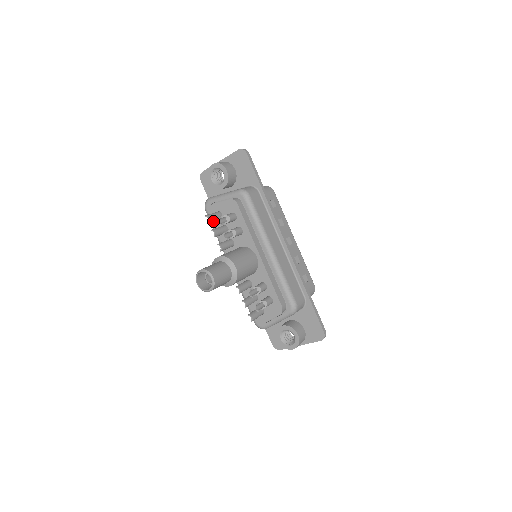
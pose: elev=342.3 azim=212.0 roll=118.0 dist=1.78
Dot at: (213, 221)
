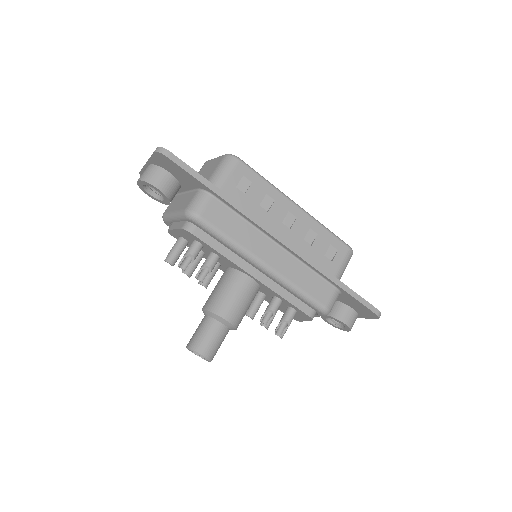
Dot at: (179, 256)
